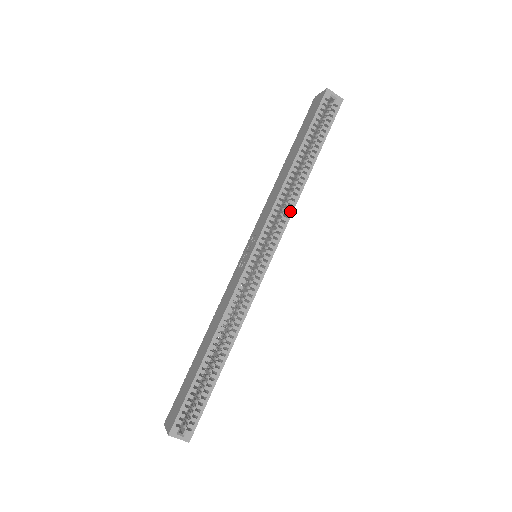
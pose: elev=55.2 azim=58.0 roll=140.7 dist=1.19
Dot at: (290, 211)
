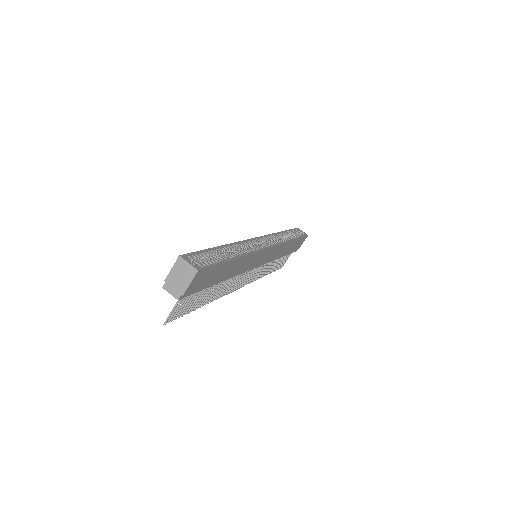
Dot at: (282, 242)
